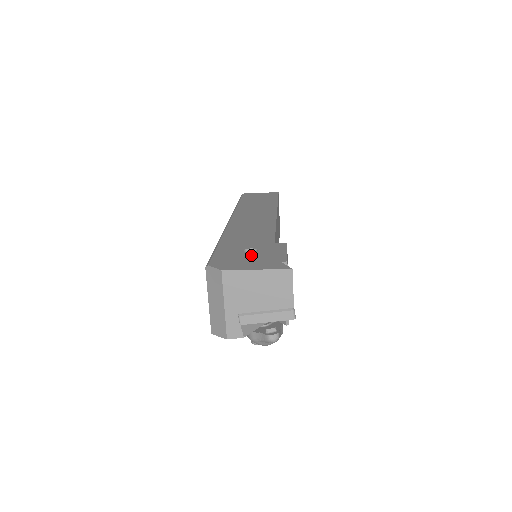
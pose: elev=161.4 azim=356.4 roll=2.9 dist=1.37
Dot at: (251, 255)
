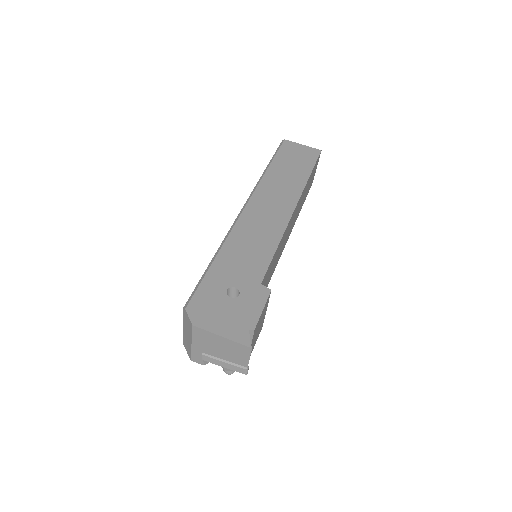
Dot at: (229, 303)
